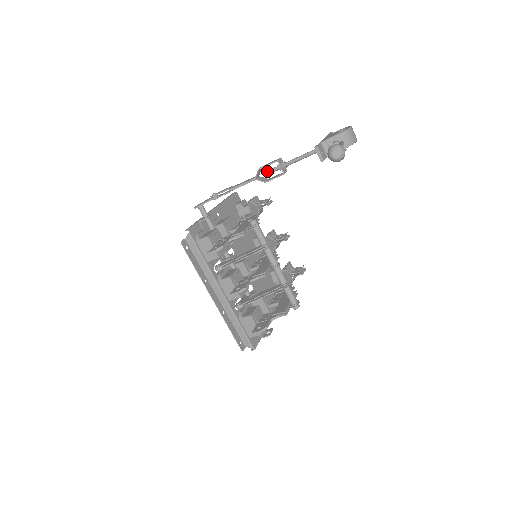
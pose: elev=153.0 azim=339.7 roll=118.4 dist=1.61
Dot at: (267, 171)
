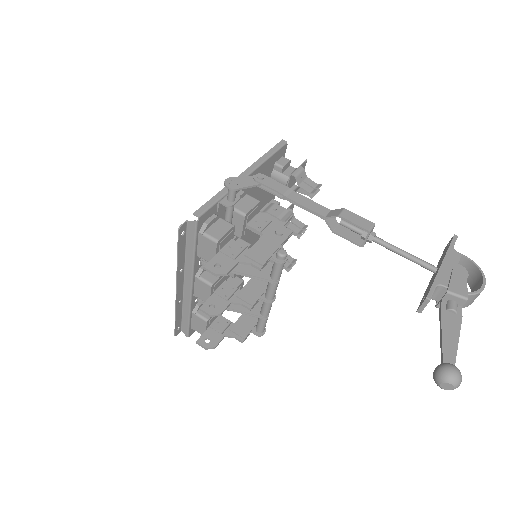
Dot at: (346, 223)
